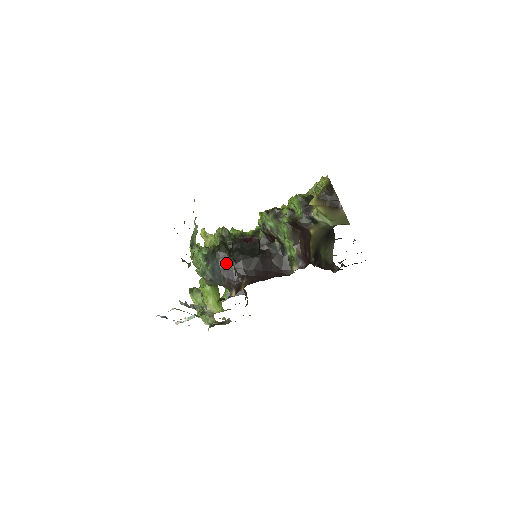
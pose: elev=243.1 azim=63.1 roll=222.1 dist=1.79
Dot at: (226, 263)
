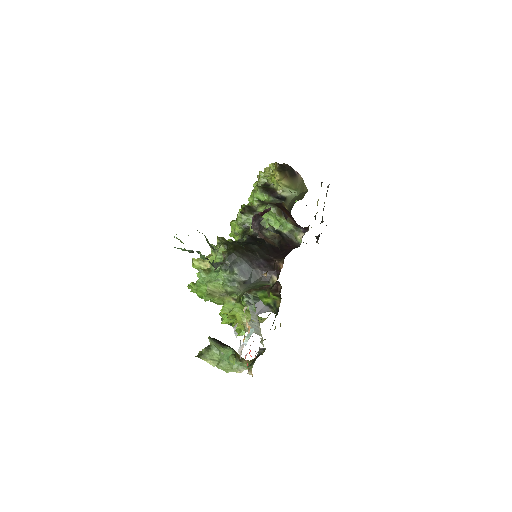
Dot at: (249, 257)
